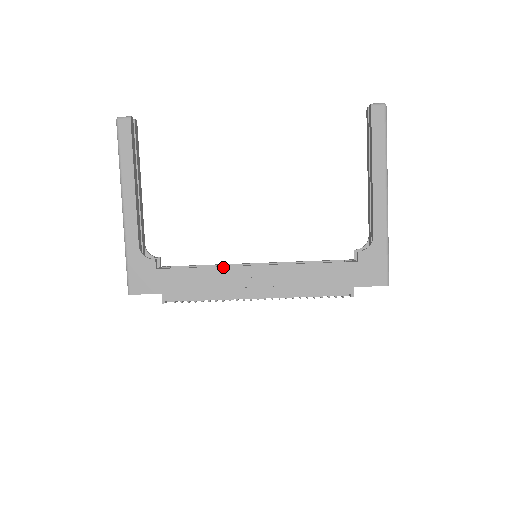
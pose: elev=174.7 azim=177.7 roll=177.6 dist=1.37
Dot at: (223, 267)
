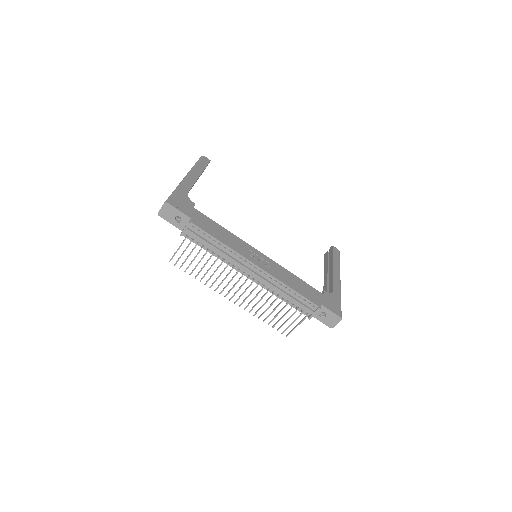
Dot at: (239, 238)
